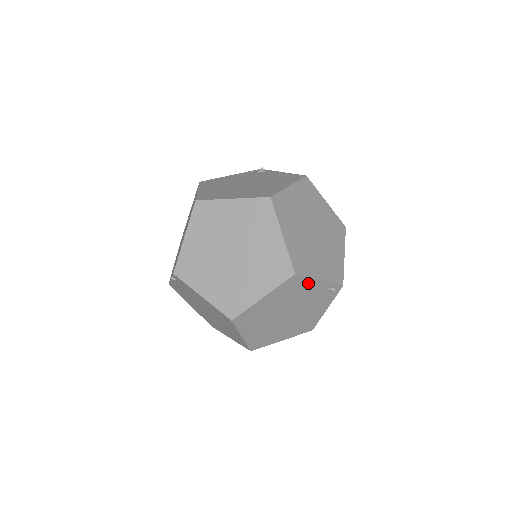
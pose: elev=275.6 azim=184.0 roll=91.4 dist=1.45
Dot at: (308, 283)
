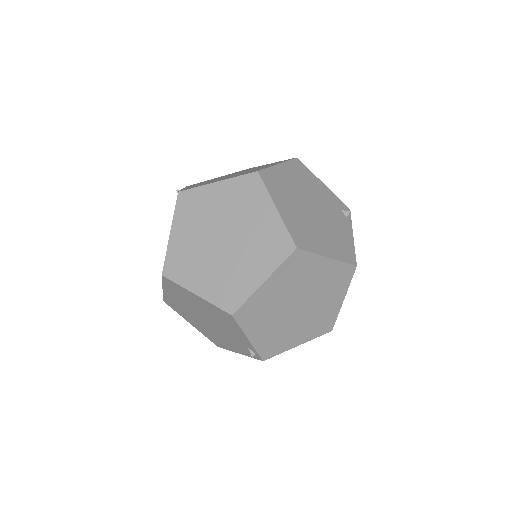
Dot at: (238, 329)
